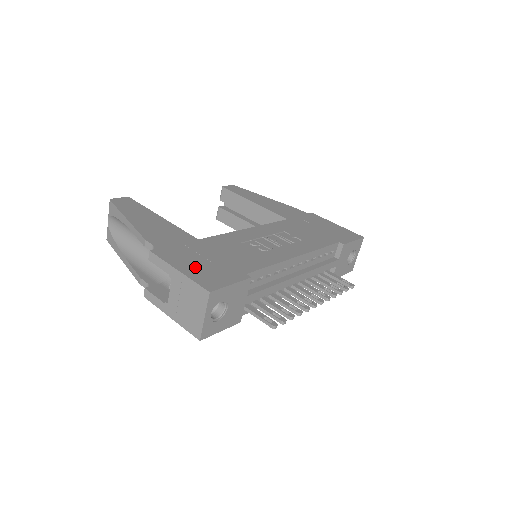
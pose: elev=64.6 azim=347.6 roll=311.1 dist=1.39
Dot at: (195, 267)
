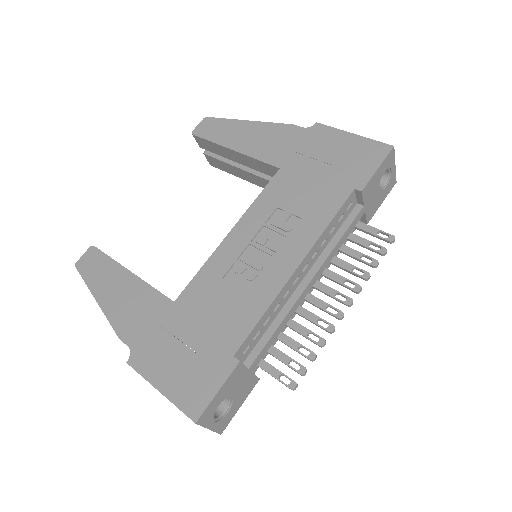
Dot at: (175, 373)
